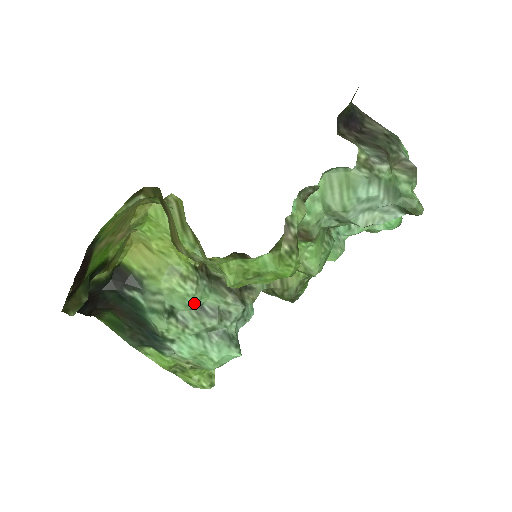
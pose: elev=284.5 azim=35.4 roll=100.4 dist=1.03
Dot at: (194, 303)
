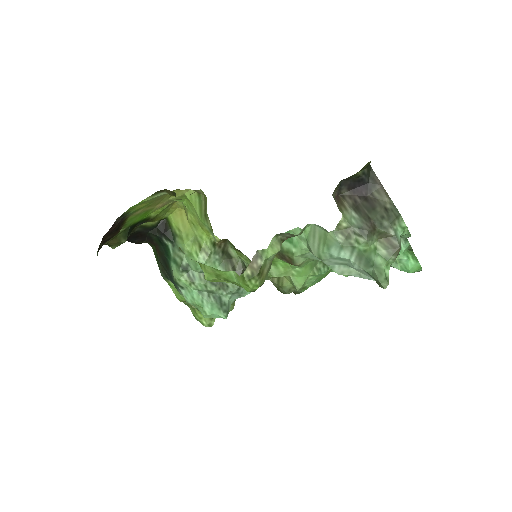
Dot at: occluded
